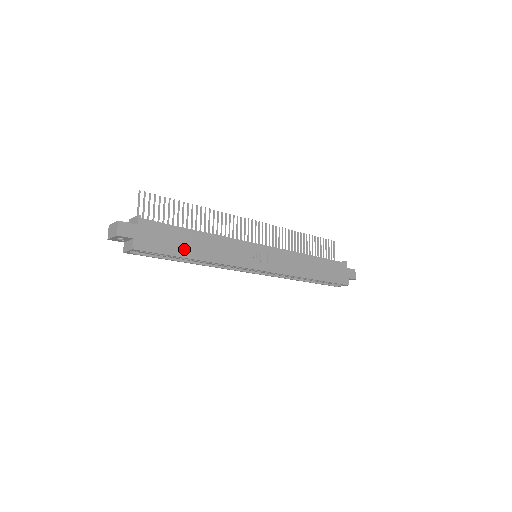
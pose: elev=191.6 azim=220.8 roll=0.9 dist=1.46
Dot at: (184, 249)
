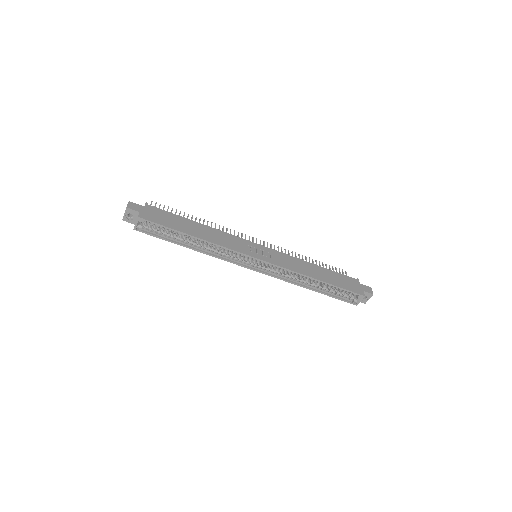
Dot at: (182, 228)
